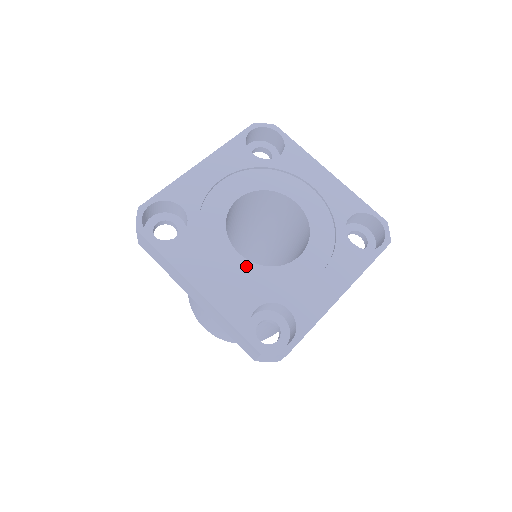
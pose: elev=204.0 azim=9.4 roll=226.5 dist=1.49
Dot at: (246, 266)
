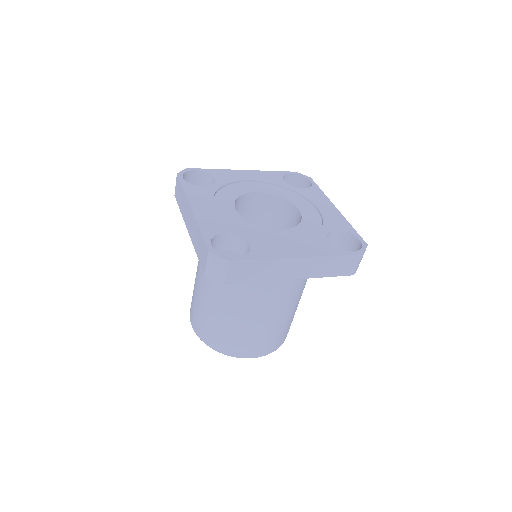
Dot at: (236, 216)
